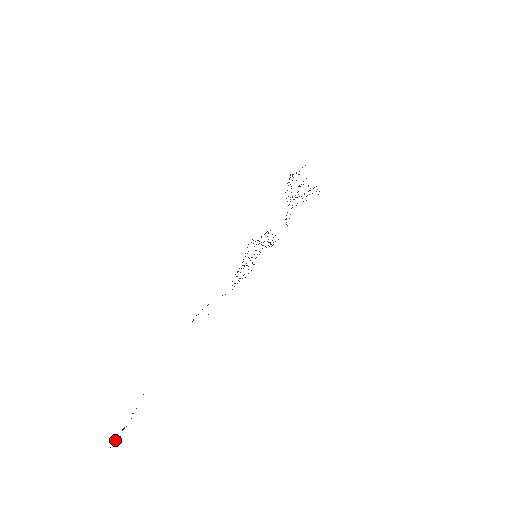
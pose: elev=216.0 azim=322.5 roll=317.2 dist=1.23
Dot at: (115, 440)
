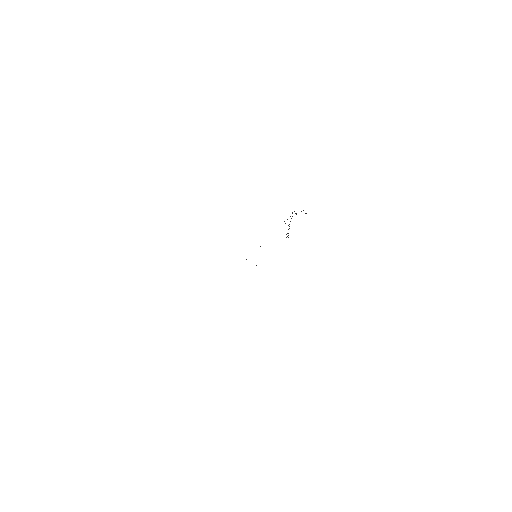
Dot at: occluded
